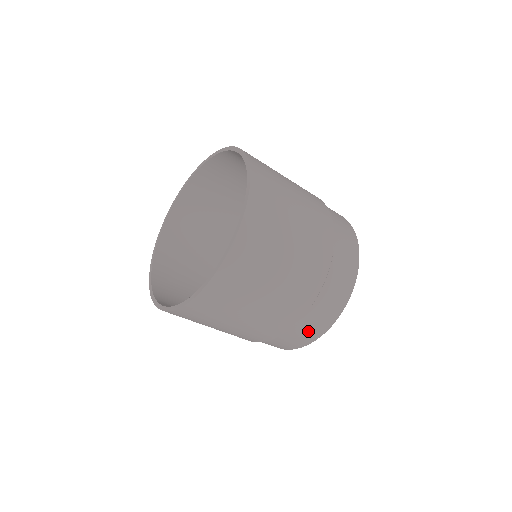
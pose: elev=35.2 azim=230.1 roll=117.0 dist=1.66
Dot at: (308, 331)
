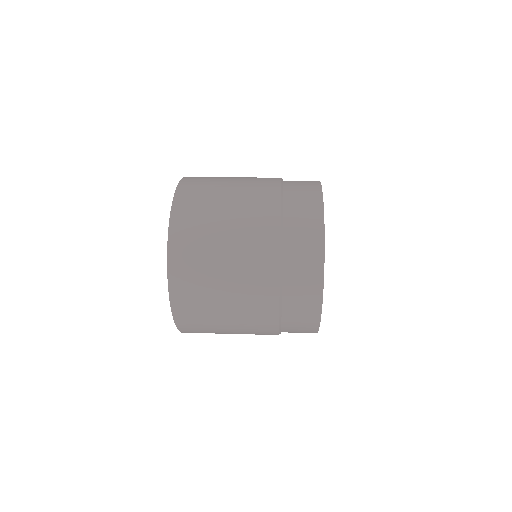
Dot at: occluded
